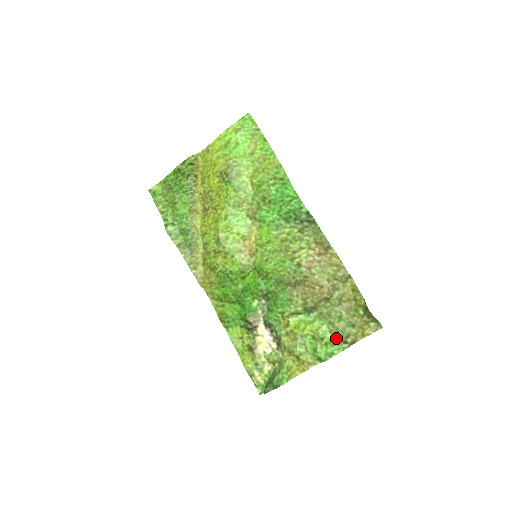
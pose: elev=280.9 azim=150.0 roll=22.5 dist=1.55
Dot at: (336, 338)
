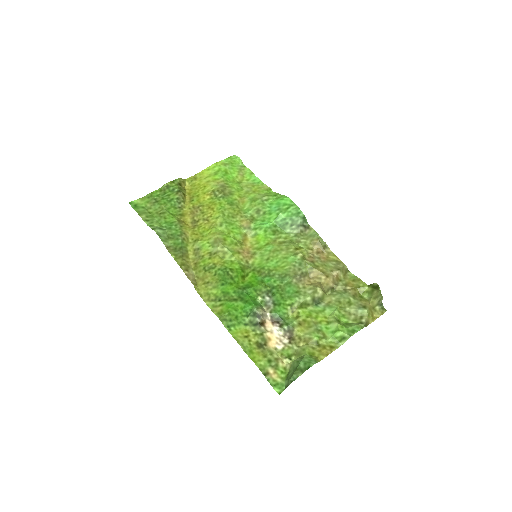
Dot at: (350, 321)
